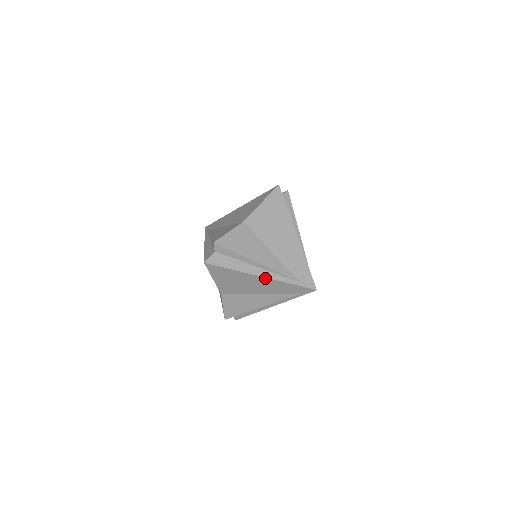
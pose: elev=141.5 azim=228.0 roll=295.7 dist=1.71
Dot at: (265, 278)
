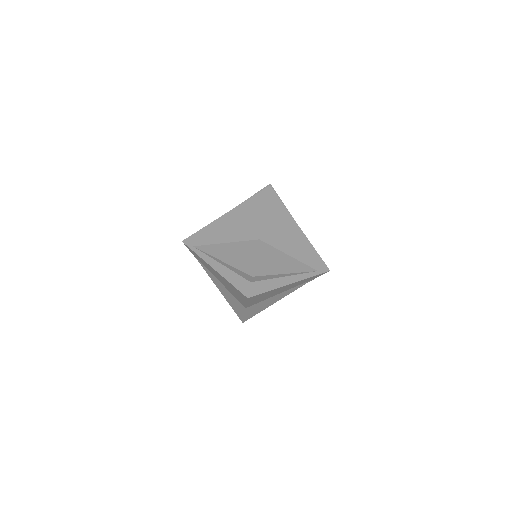
Dot at: (294, 283)
